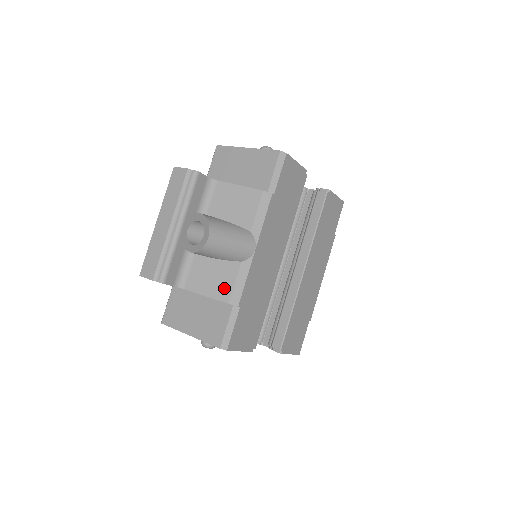
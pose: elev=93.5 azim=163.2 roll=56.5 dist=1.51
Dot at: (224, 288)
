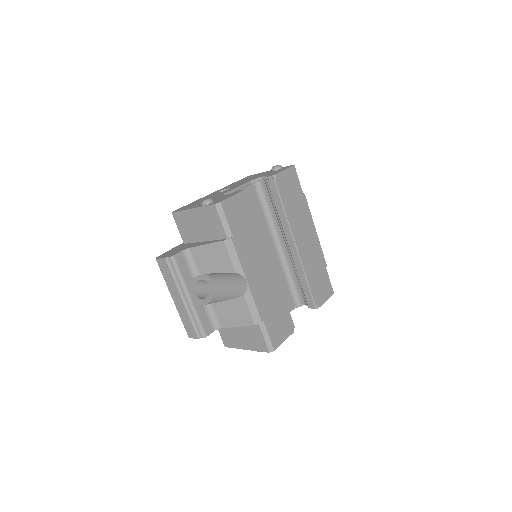
Dot at: (245, 317)
